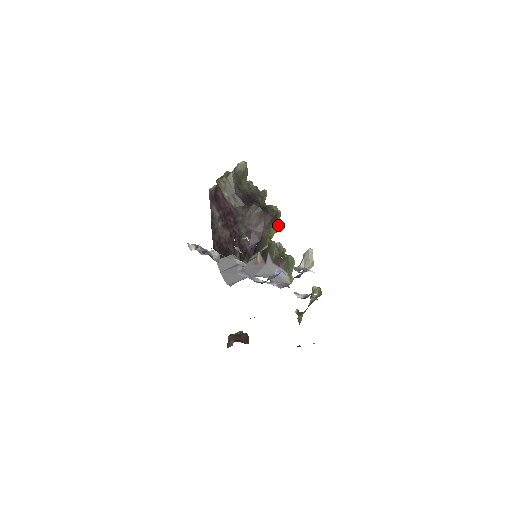
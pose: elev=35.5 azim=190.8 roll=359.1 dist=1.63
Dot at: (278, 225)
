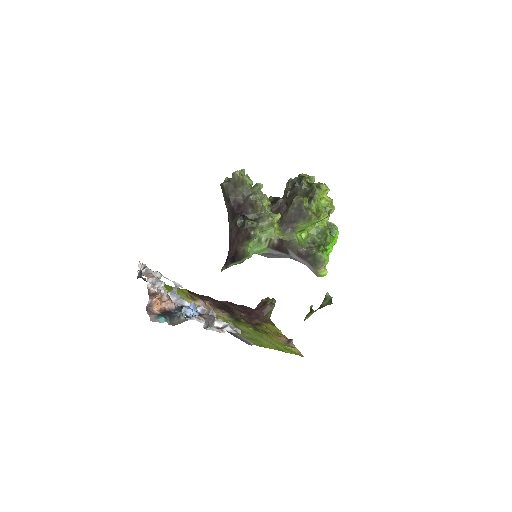
Dot at: (312, 219)
